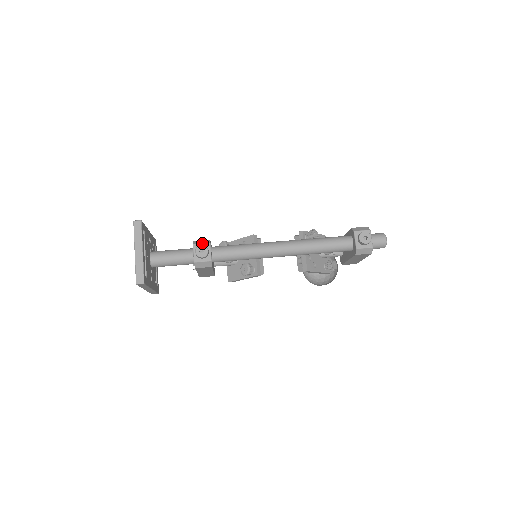
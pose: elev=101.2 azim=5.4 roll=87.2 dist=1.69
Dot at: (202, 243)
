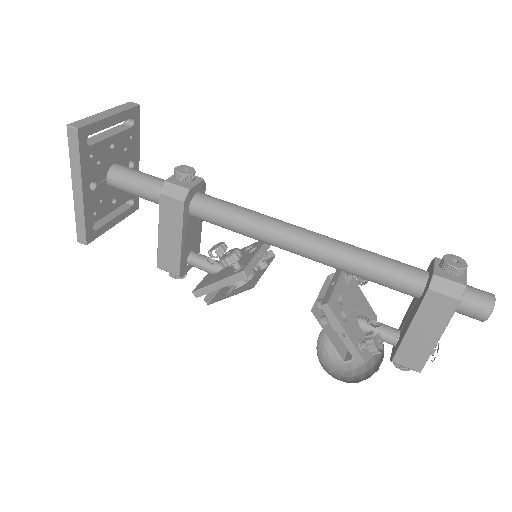
Dot at: occluded
